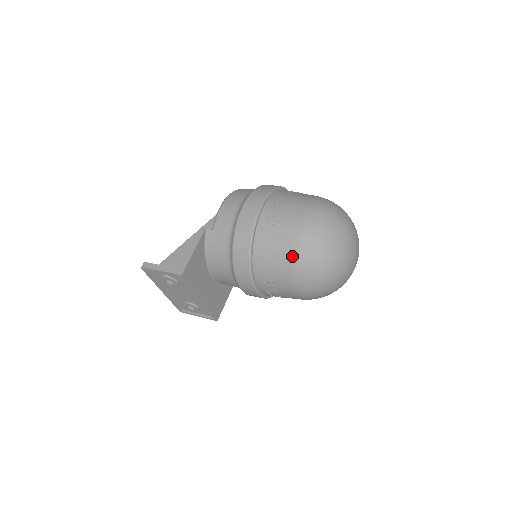
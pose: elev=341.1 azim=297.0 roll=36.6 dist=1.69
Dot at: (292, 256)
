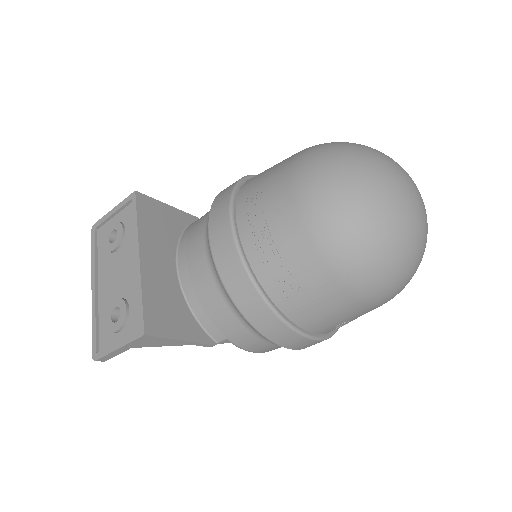
Dot at: (297, 153)
